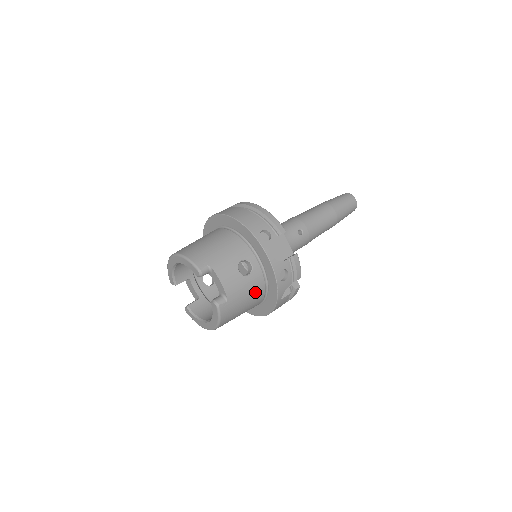
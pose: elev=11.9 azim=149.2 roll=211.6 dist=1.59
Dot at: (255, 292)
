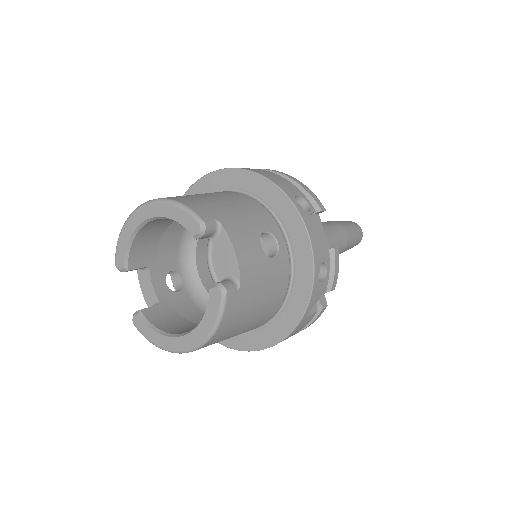
Dot at: (274, 292)
